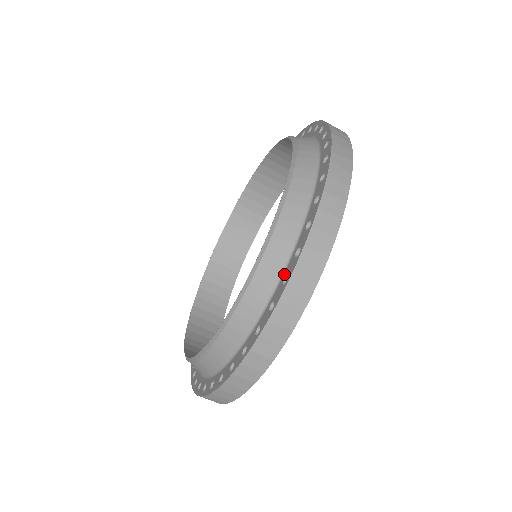
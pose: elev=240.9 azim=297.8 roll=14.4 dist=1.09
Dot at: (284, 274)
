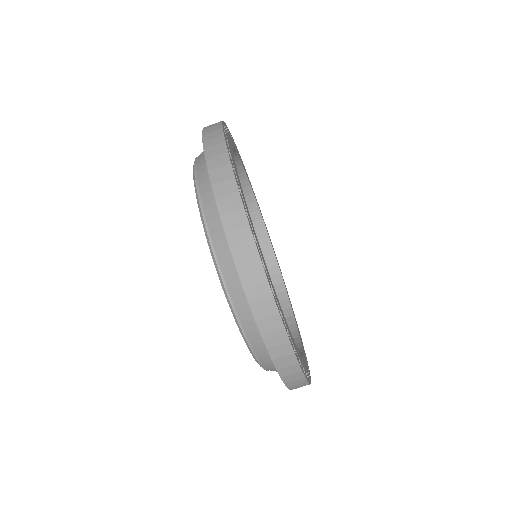
Dot at: occluded
